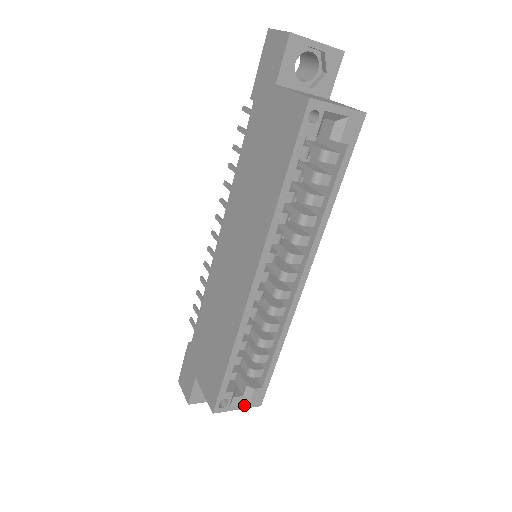
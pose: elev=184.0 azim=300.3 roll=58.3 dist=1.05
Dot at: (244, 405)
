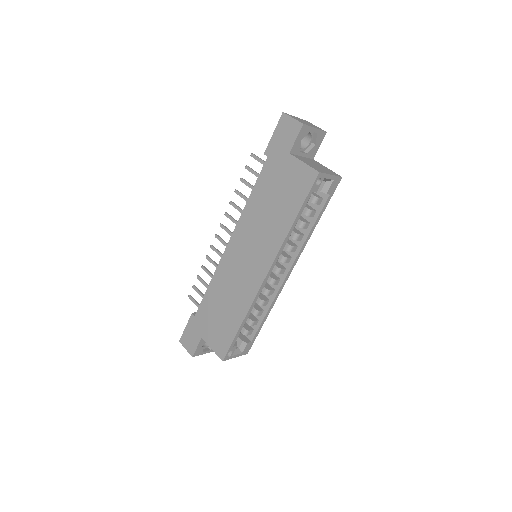
Dot at: (239, 354)
